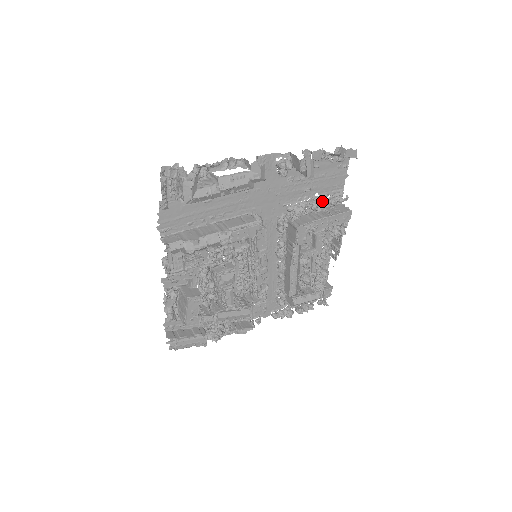
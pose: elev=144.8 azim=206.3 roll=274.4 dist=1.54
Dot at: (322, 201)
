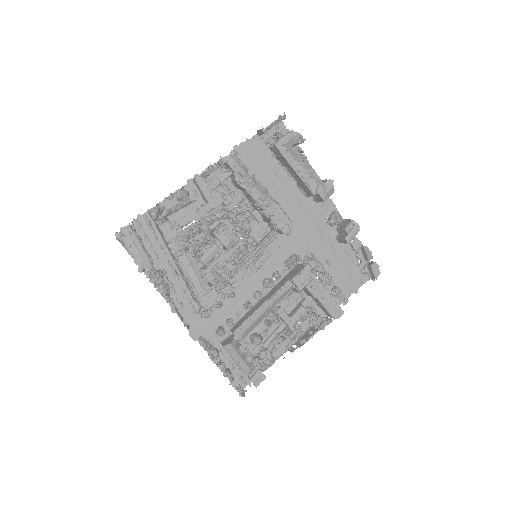
Dot at: (327, 287)
